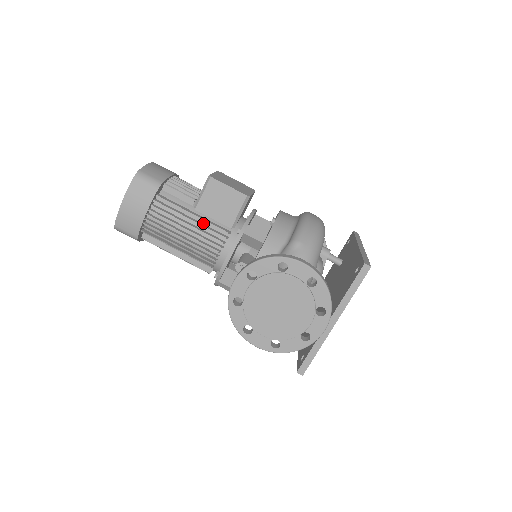
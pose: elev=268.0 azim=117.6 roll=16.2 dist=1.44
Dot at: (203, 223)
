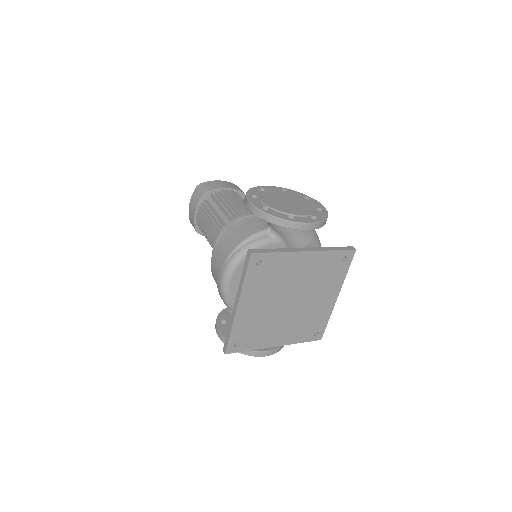
Dot at: occluded
